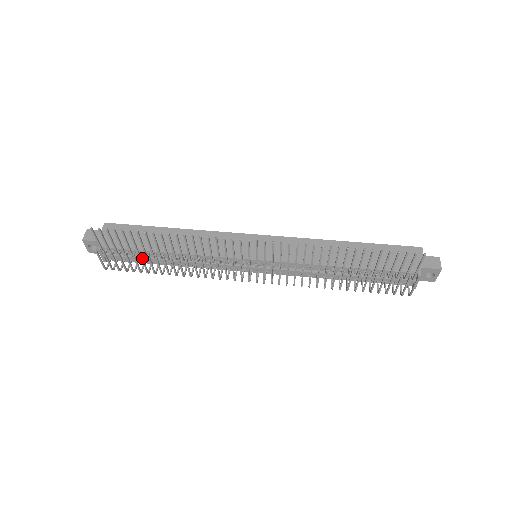
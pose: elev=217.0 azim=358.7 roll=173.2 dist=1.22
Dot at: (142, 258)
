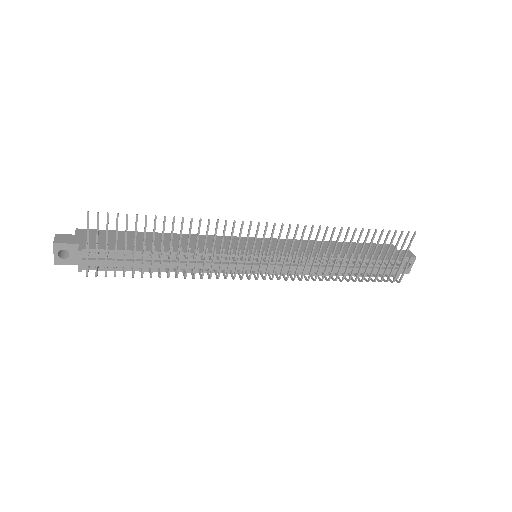
Dot at: occluded
